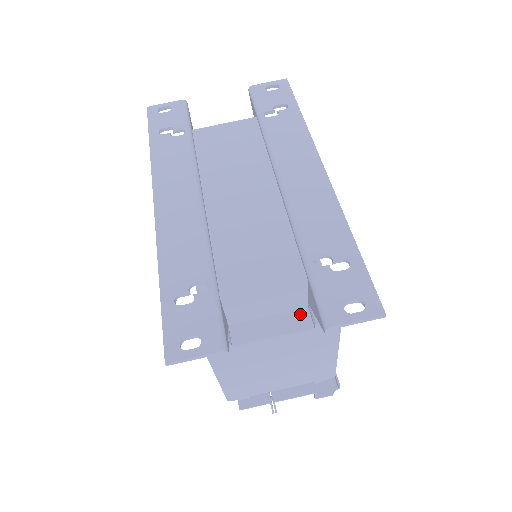
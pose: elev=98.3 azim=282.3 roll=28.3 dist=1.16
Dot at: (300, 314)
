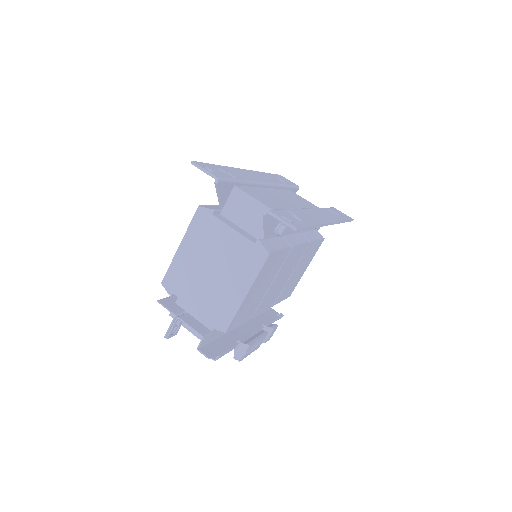
Dot at: (255, 239)
